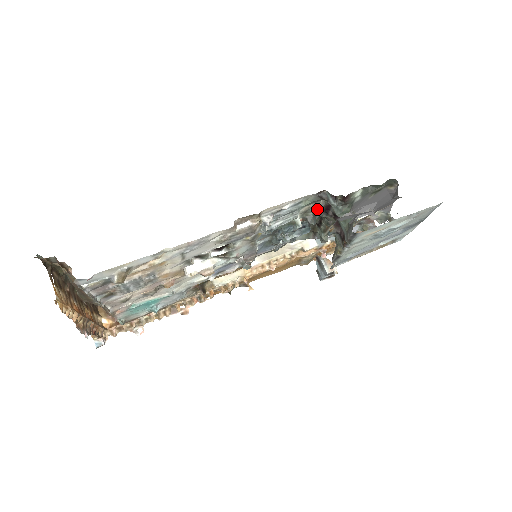
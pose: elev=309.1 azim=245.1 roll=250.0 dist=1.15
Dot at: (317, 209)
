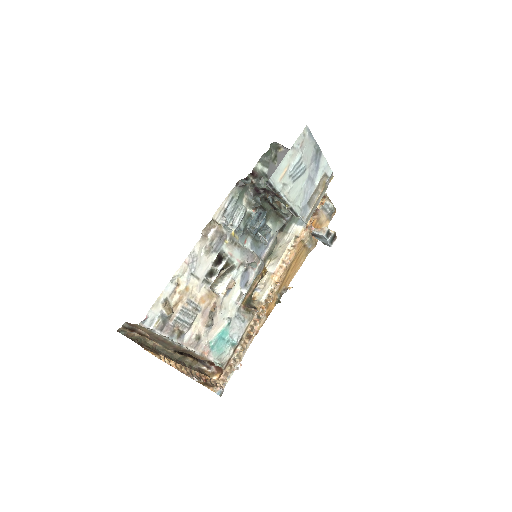
Dot at: (251, 196)
